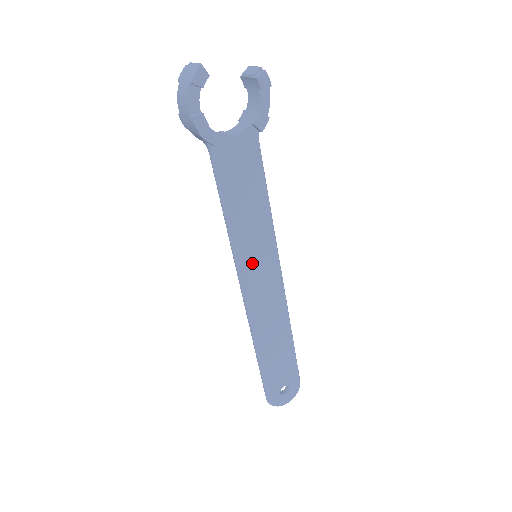
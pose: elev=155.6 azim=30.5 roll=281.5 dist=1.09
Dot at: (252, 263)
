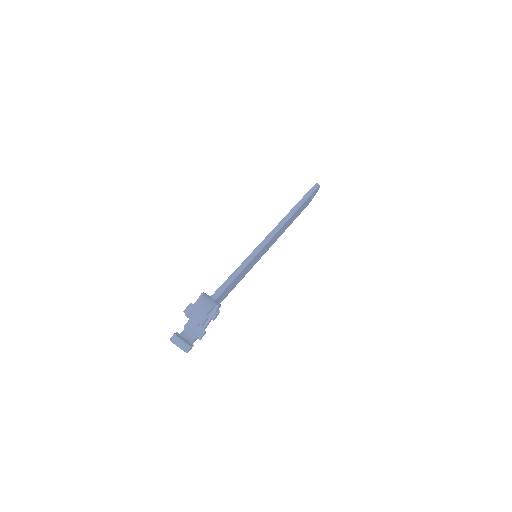
Dot at: occluded
